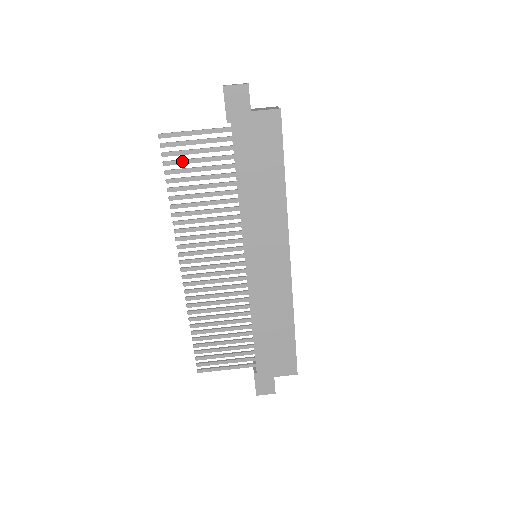
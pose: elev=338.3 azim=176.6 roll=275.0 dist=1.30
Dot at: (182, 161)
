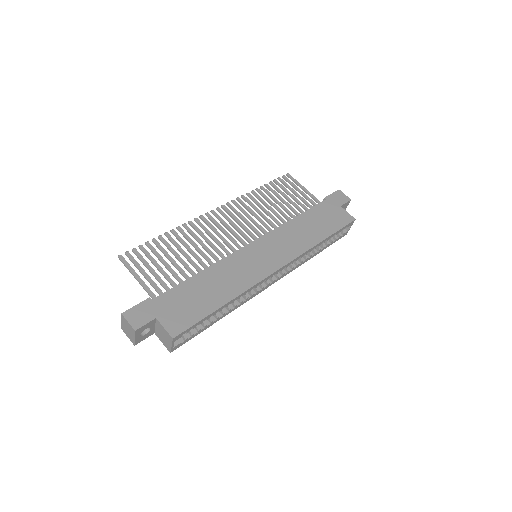
Dot at: (284, 188)
